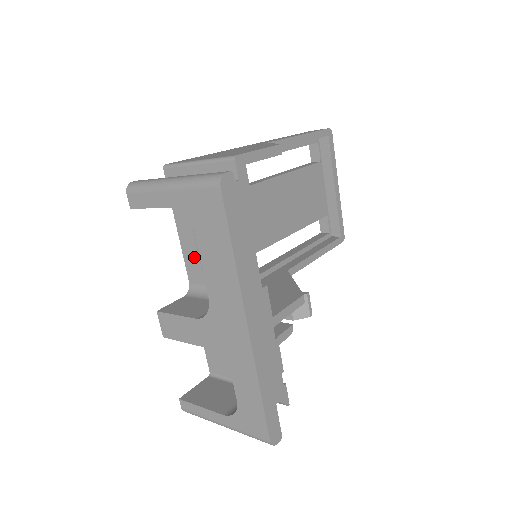
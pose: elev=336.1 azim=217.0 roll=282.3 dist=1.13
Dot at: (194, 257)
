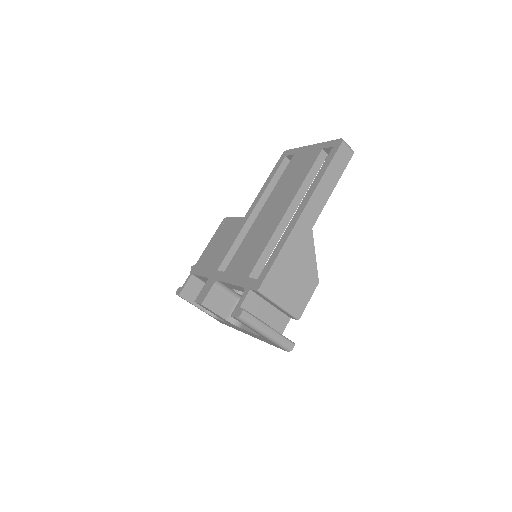
Dot at: (234, 288)
